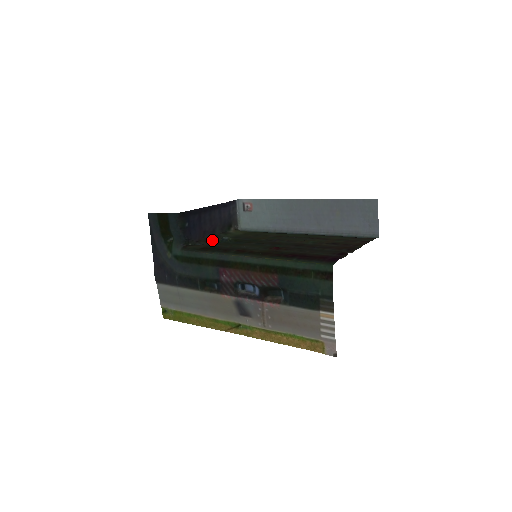
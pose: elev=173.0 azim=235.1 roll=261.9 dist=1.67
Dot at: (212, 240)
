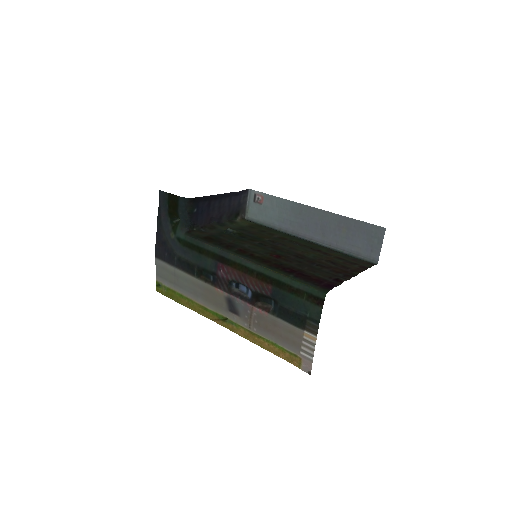
Dot at: (217, 228)
